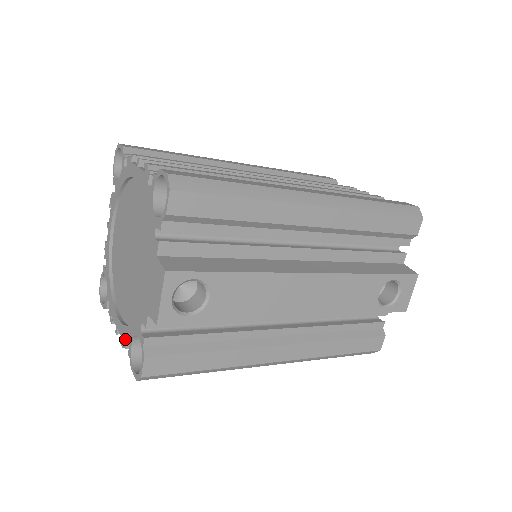
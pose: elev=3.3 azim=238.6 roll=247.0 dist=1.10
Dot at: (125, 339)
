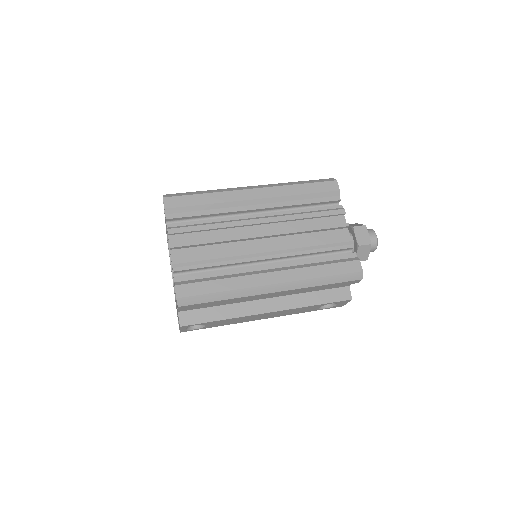
Dot at: occluded
